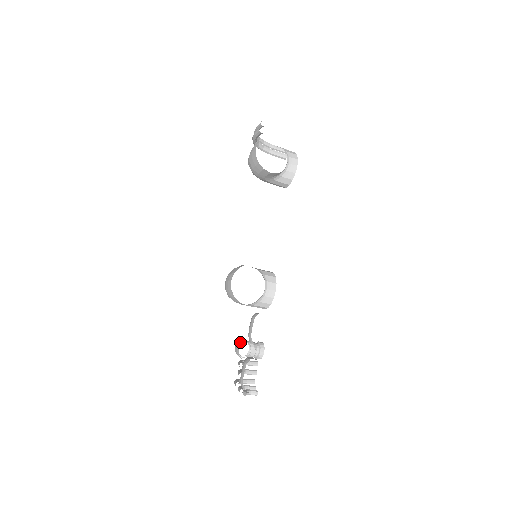
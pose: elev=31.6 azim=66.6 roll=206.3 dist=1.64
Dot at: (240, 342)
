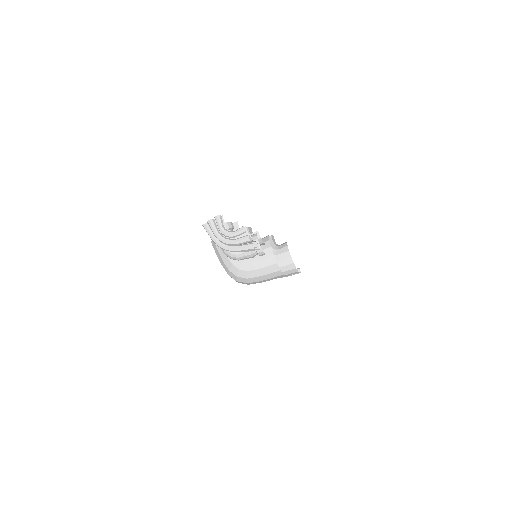
Dot at: occluded
